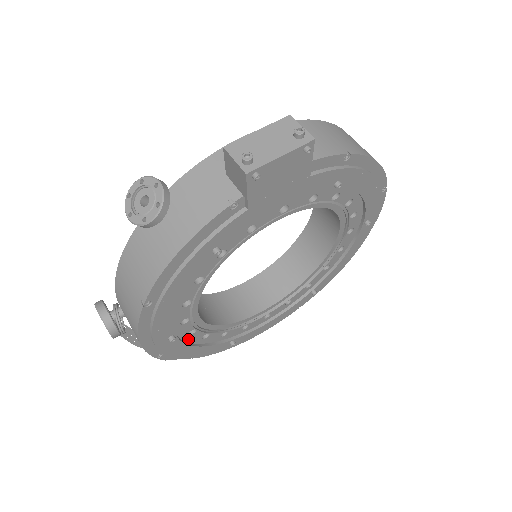
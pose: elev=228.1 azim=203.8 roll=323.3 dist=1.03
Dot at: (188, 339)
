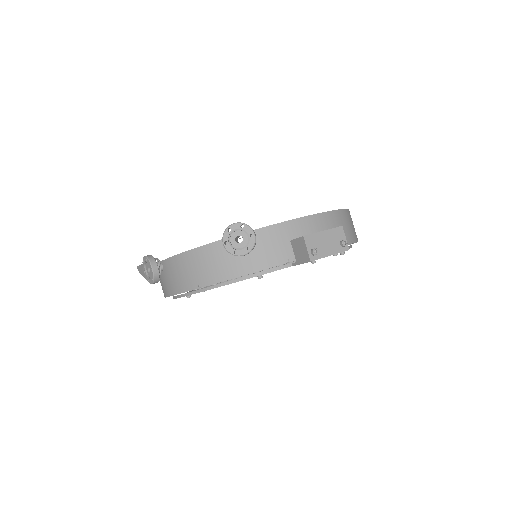
Dot at: occluded
